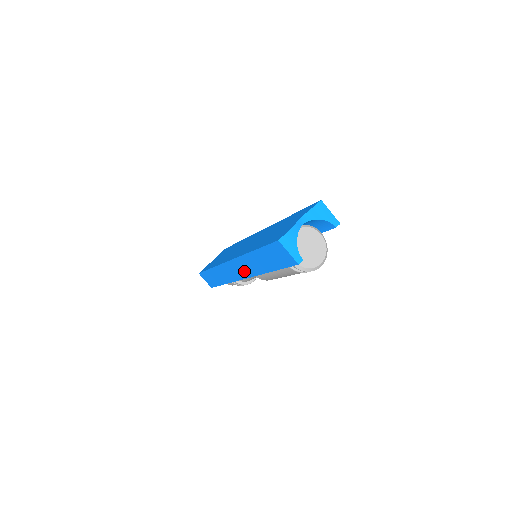
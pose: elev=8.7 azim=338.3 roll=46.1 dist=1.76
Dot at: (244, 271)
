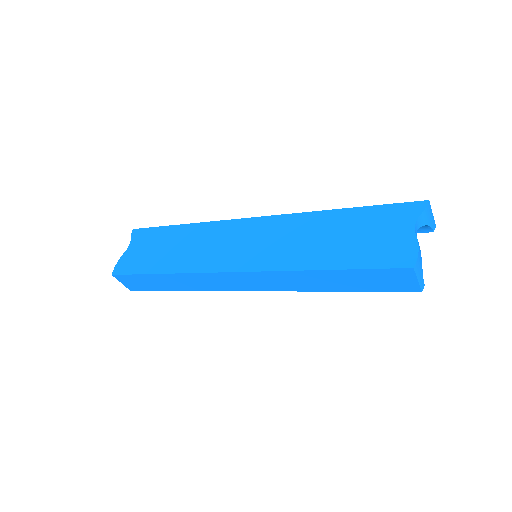
Dot at: (261, 285)
